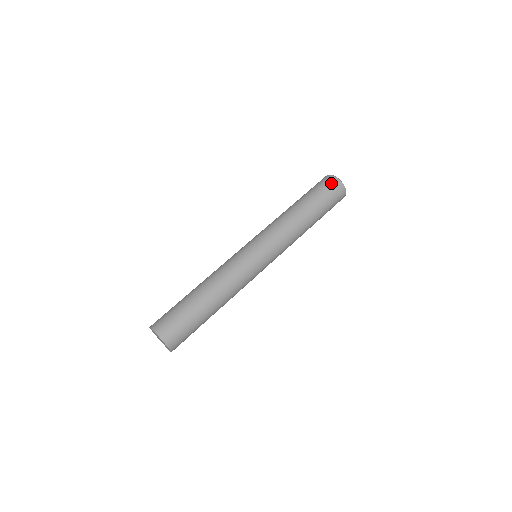
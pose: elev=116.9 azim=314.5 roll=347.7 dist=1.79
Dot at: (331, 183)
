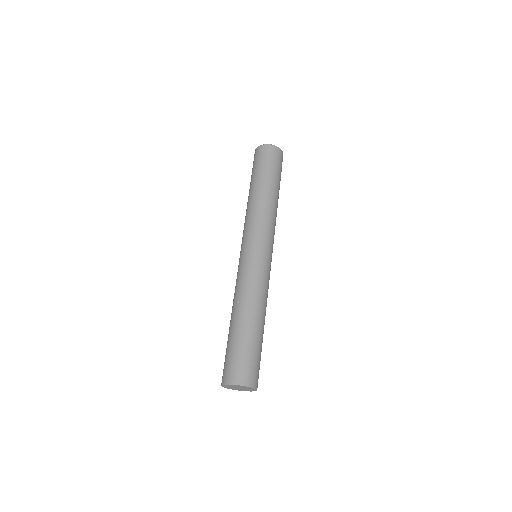
Dot at: (259, 153)
